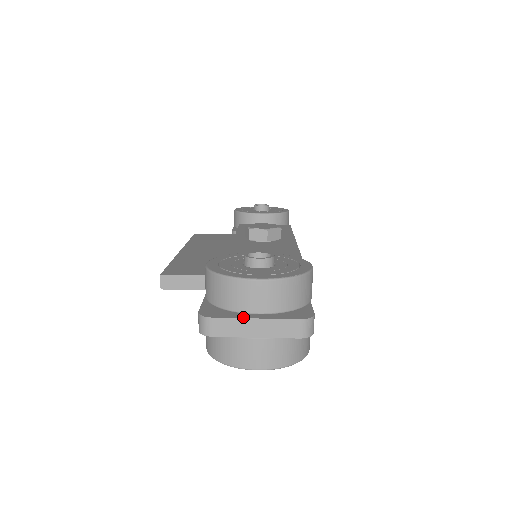
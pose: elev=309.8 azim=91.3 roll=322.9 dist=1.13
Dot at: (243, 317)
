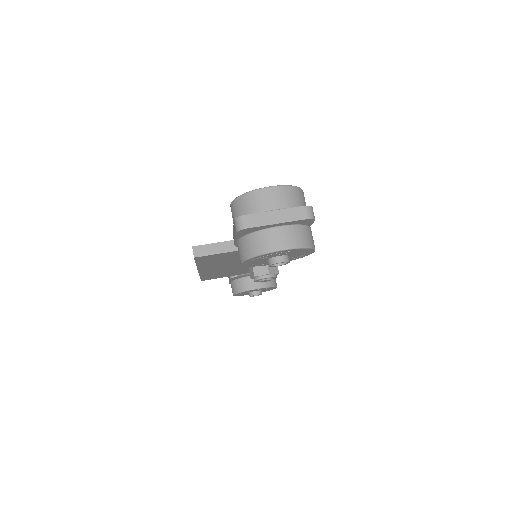
Dot at: (266, 212)
